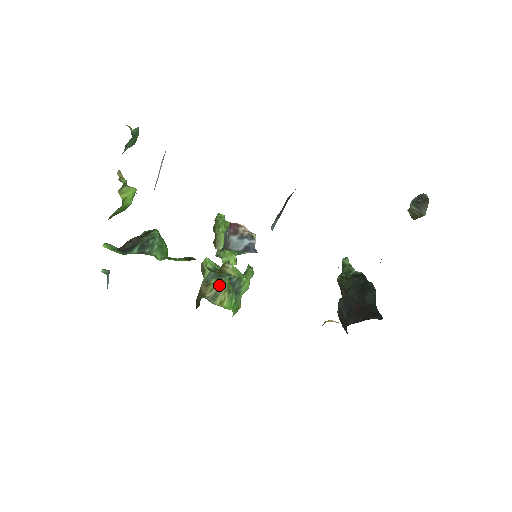
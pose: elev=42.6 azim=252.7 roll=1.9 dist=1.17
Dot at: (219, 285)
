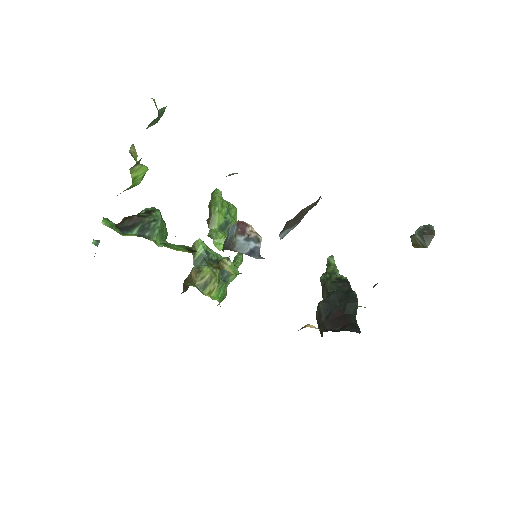
Dot at: (211, 274)
